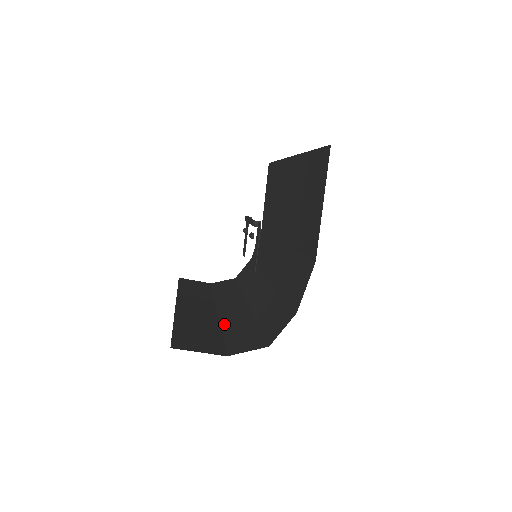
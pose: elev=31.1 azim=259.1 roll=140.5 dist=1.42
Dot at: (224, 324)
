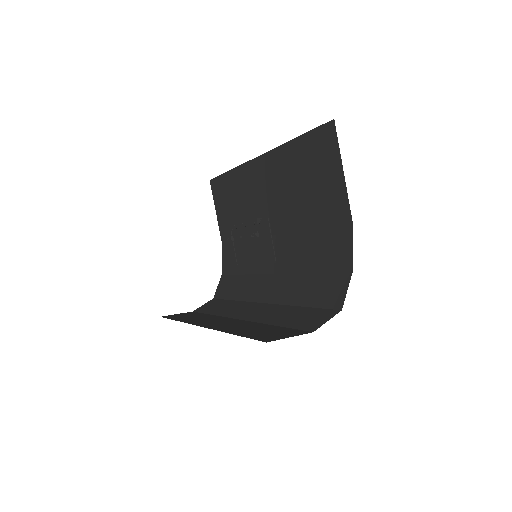
Dot at: (267, 321)
